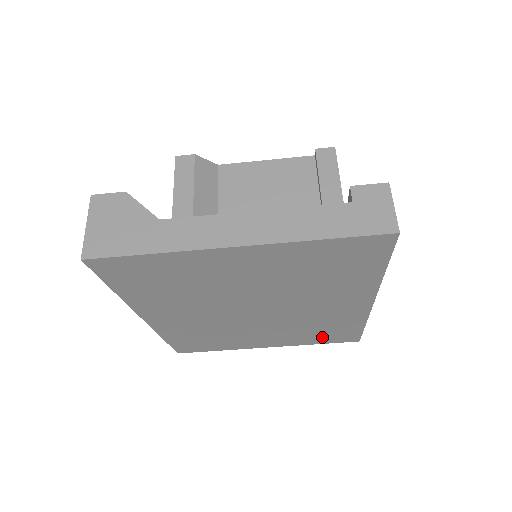
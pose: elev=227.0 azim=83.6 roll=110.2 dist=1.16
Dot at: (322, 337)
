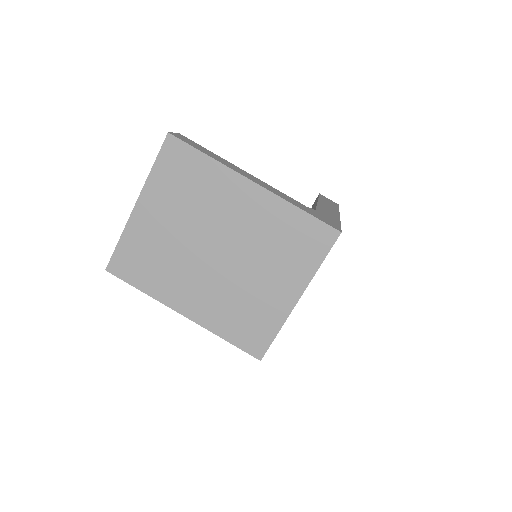
Dot at: (306, 250)
